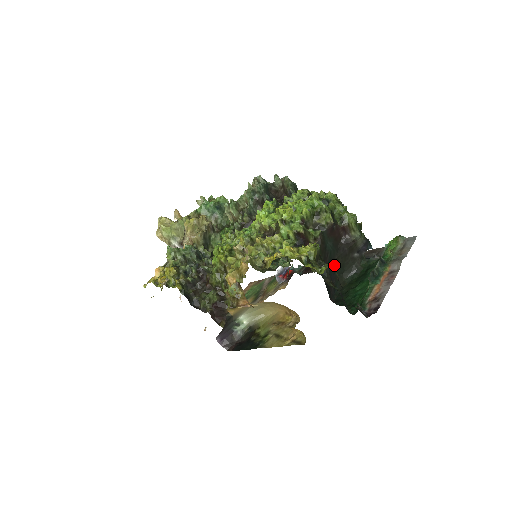
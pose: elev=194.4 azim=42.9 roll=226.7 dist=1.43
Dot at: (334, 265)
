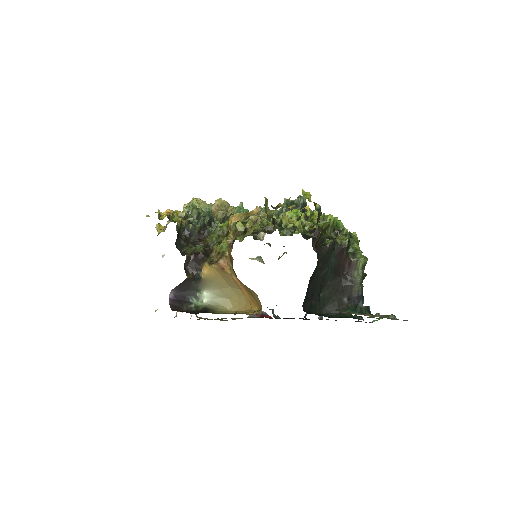
Dot at: (323, 288)
